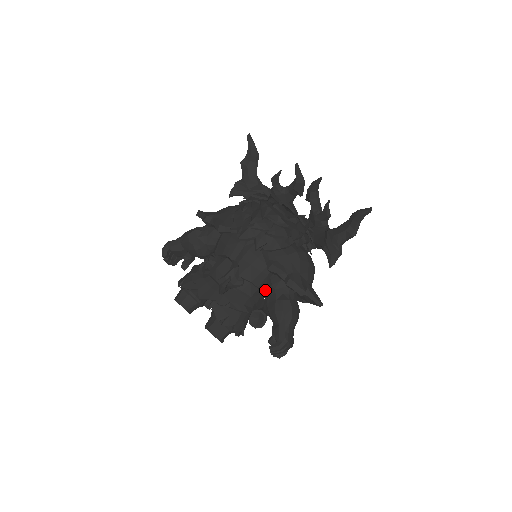
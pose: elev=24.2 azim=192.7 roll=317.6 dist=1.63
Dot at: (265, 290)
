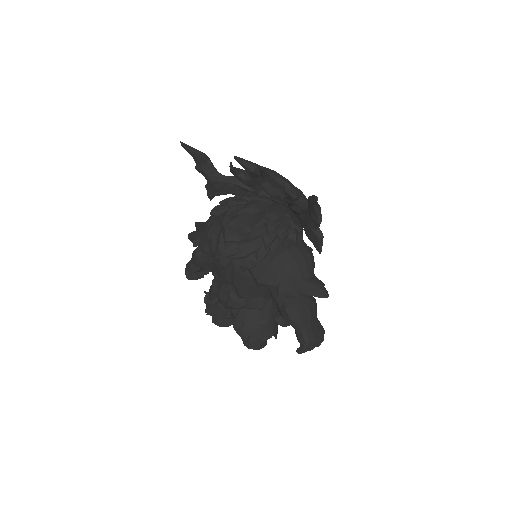
Dot at: occluded
